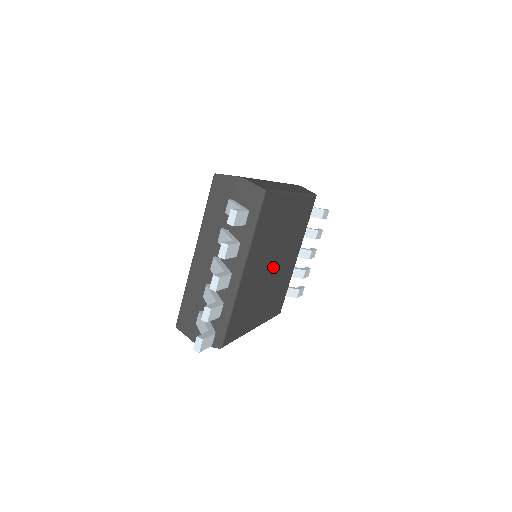
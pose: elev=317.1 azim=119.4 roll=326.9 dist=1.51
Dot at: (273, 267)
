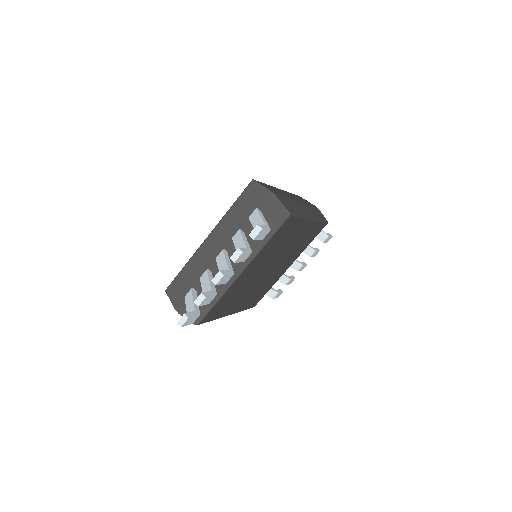
Dot at: (267, 272)
